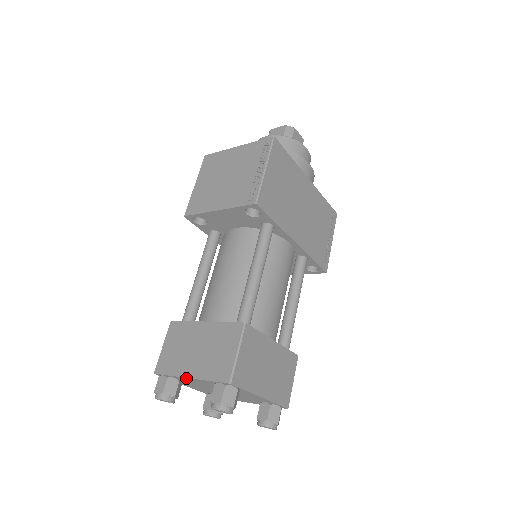
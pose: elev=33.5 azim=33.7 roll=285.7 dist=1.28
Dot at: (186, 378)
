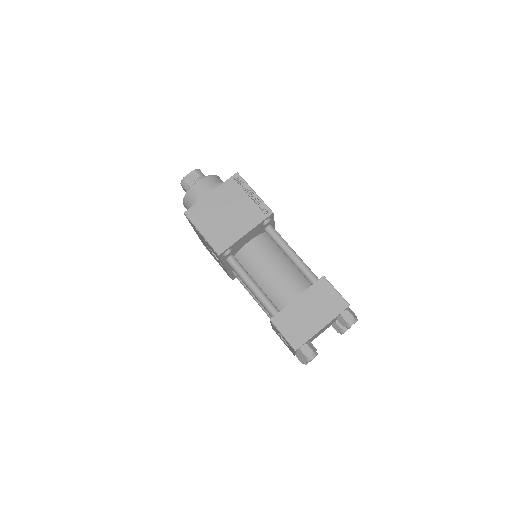
Dot at: (319, 331)
